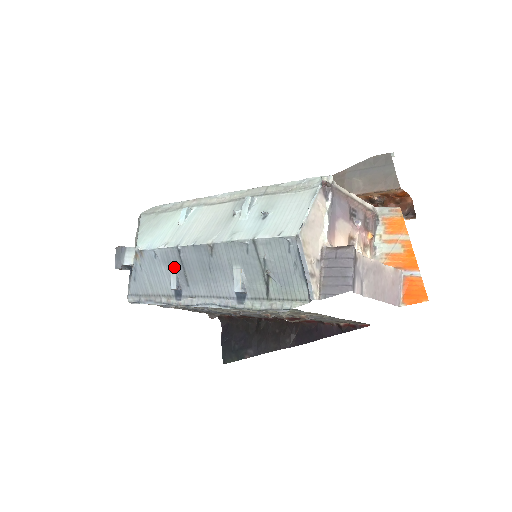
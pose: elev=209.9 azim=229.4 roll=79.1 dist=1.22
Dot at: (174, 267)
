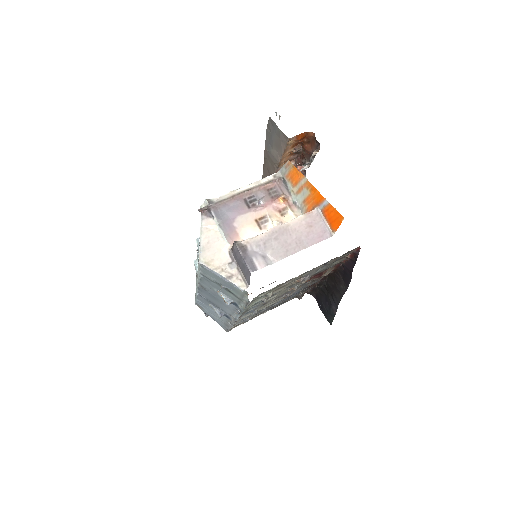
Dot at: (210, 304)
